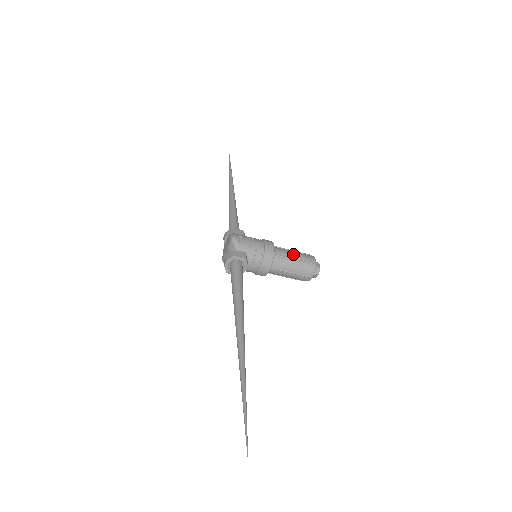
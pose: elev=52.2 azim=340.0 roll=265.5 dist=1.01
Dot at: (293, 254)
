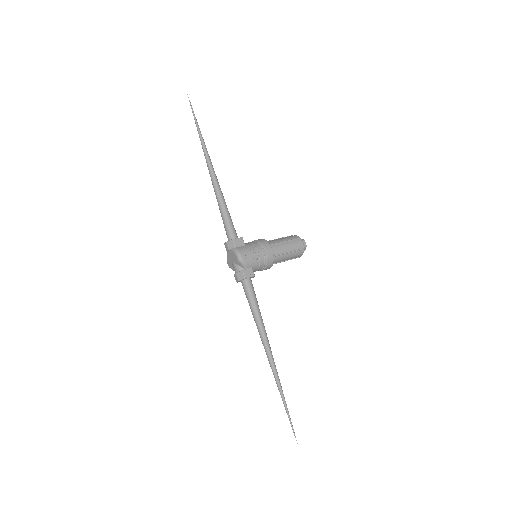
Dot at: (287, 248)
